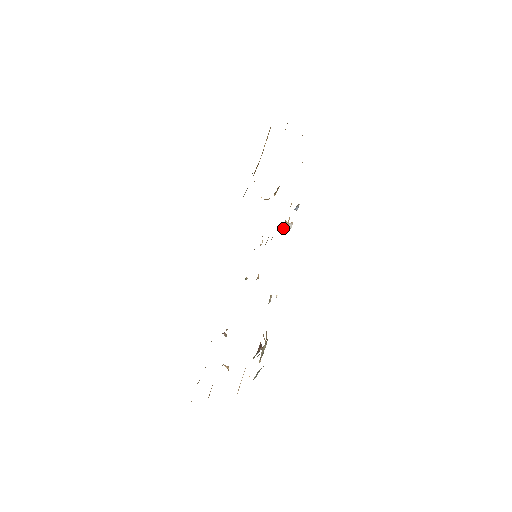
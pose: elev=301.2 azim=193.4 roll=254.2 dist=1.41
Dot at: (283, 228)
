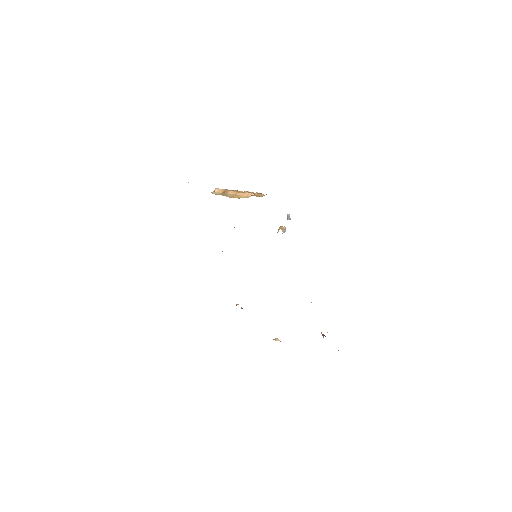
Dot at: (277, 232)
